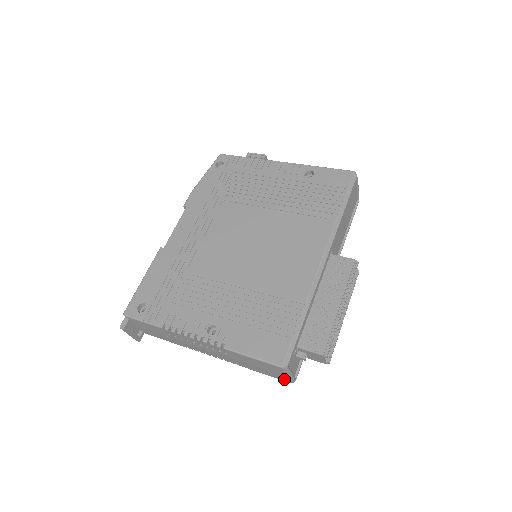
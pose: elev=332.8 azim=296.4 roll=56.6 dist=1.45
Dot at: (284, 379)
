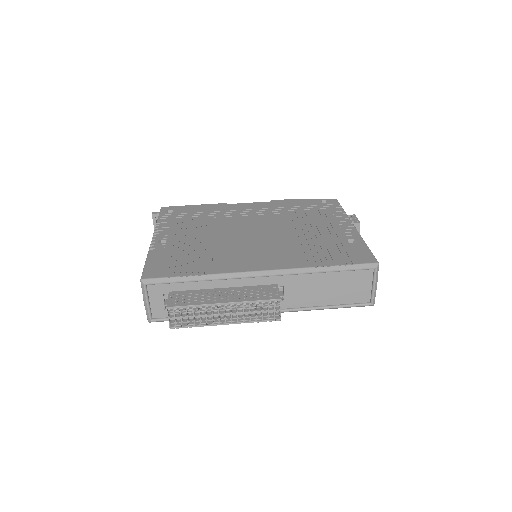
Dot at: occluded
